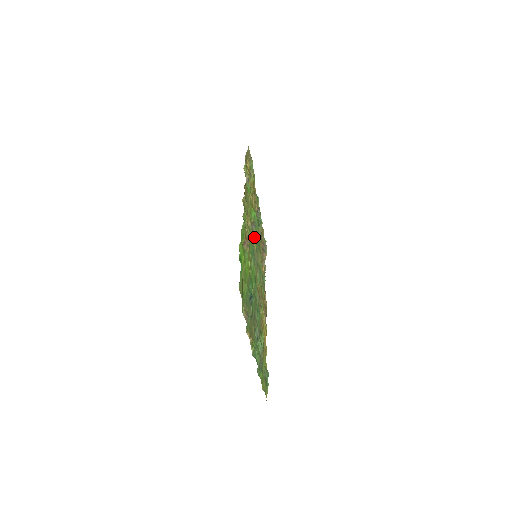
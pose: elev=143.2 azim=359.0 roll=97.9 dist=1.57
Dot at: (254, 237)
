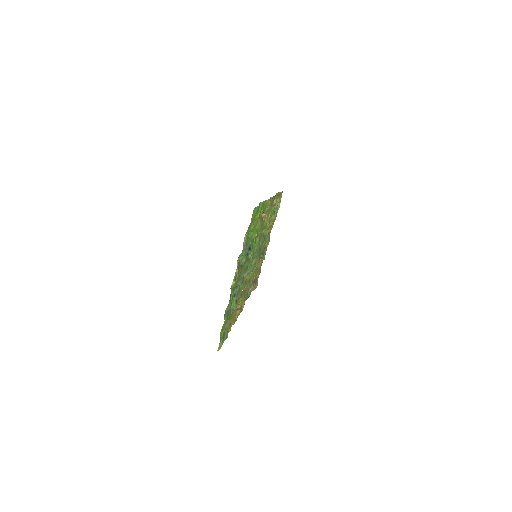
Dot at: (262, 238)
